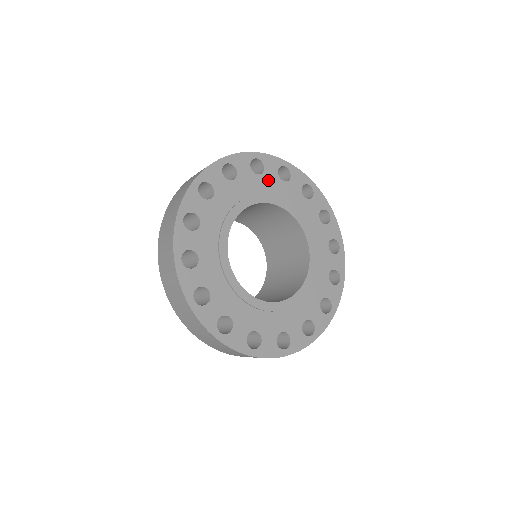
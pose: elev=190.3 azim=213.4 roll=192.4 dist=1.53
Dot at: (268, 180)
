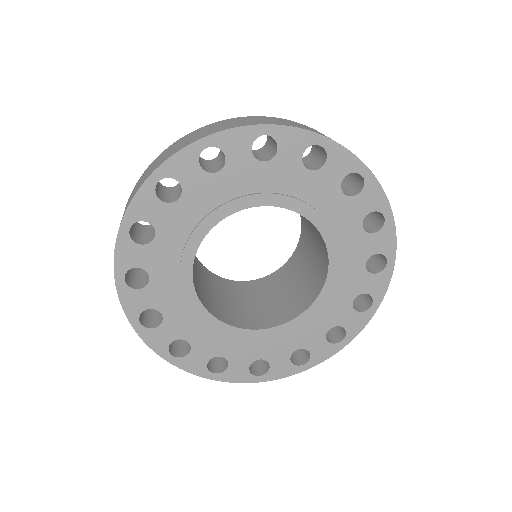
Dot at: (320, 183)
